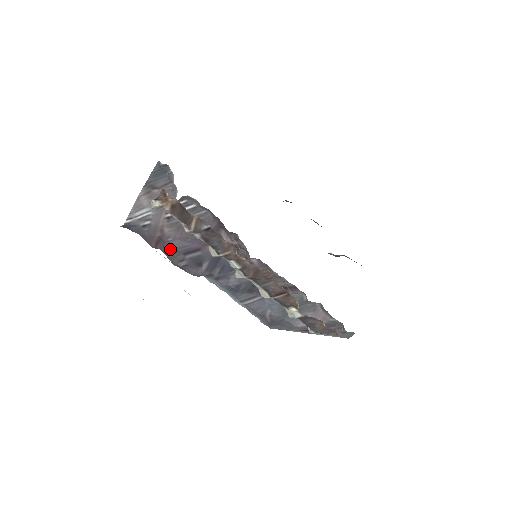
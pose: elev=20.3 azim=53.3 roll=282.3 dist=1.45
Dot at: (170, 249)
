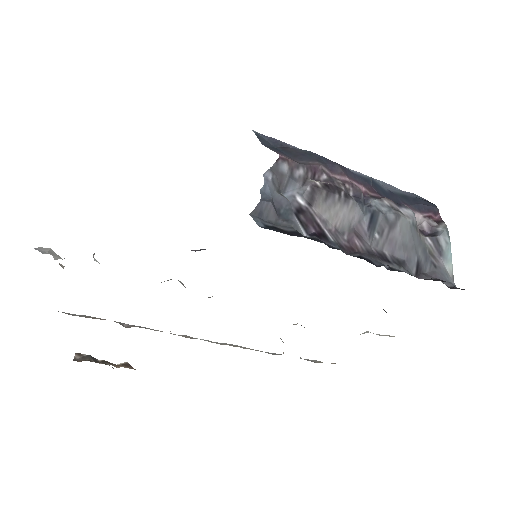
Dot at: occluded
